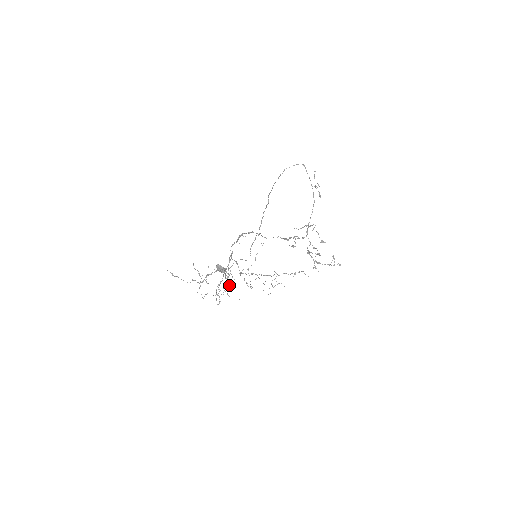
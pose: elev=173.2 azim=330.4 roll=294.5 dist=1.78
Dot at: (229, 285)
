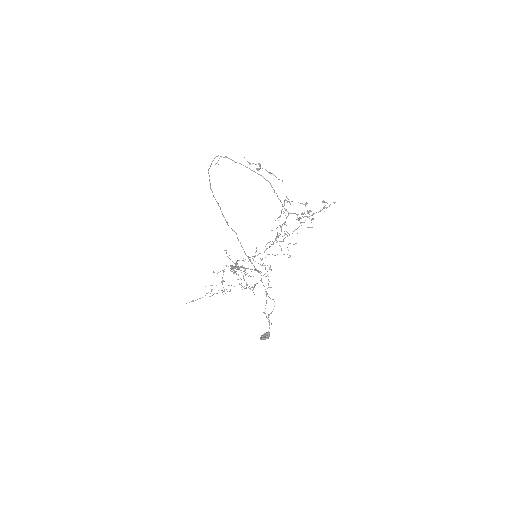
Dot at: (239, 260)
